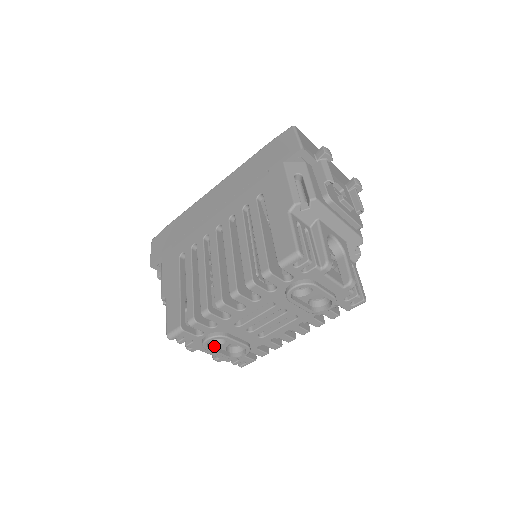
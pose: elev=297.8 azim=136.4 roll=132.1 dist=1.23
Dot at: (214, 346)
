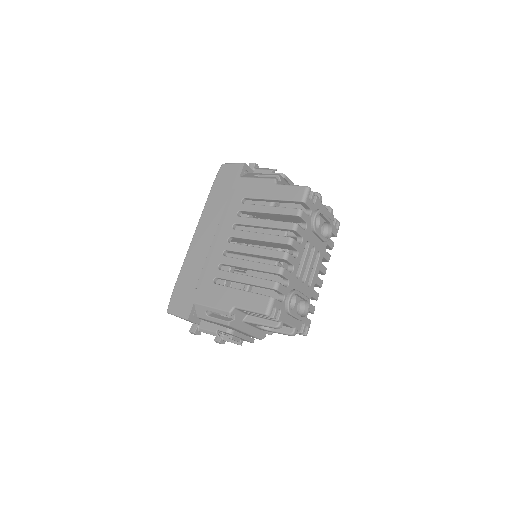
Dot at: occluded
